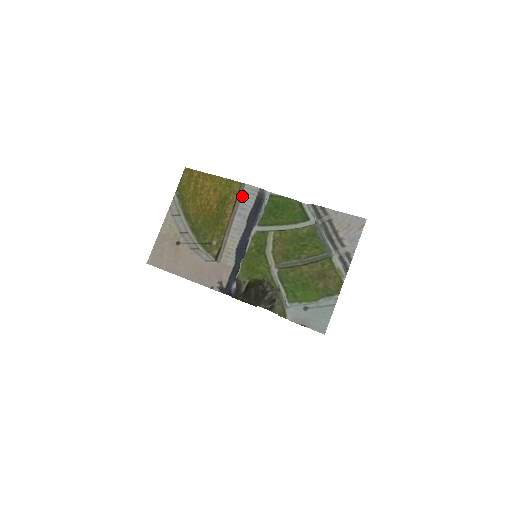
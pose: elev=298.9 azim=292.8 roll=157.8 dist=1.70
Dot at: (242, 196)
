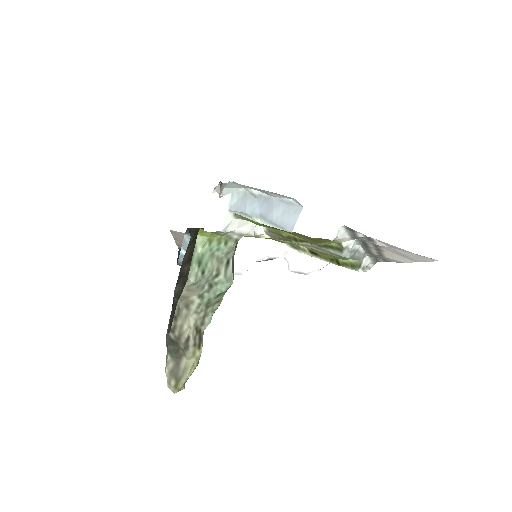
Dot at: occluded
